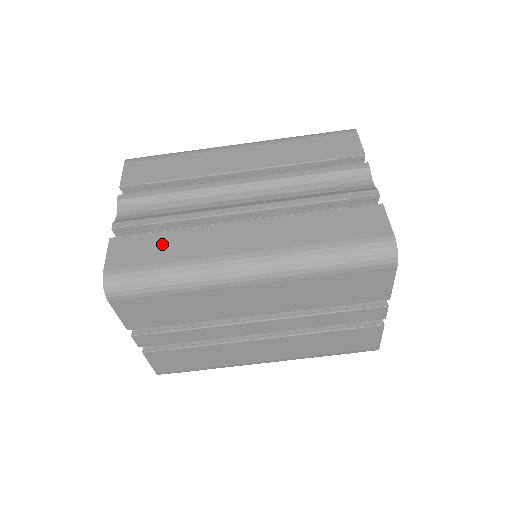
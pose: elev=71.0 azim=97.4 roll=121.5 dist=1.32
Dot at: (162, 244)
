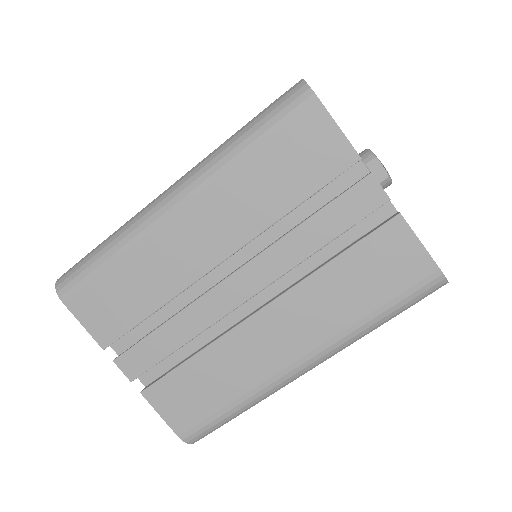
Dot at: occluded
